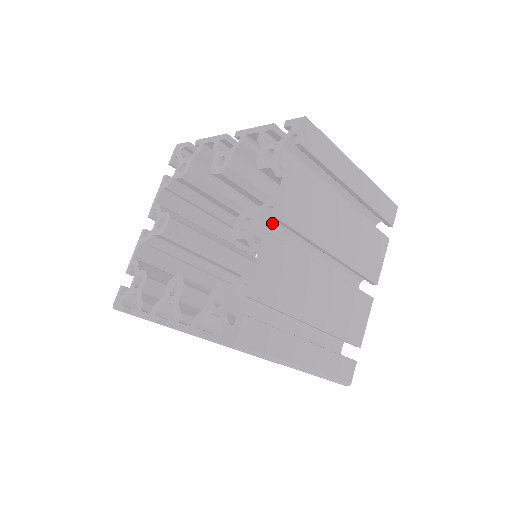
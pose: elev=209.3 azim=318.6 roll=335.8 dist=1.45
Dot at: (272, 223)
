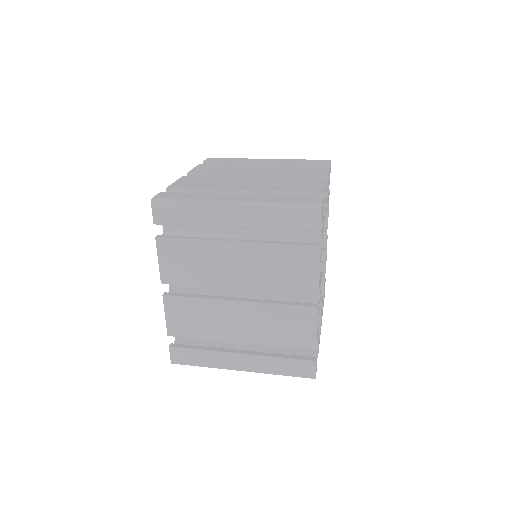
Dot at: occluded
